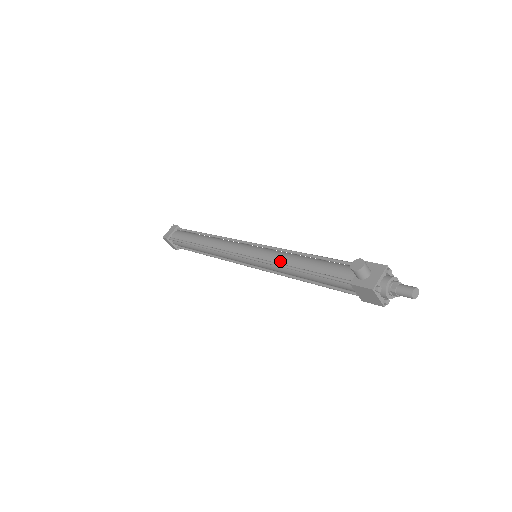
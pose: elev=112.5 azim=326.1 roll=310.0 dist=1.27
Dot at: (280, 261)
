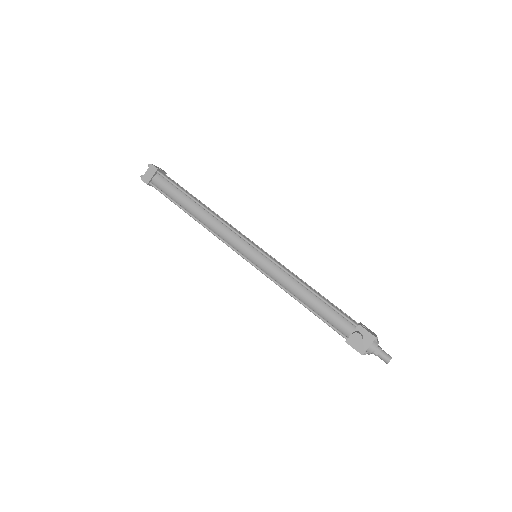
Dot at: (284, 285)
